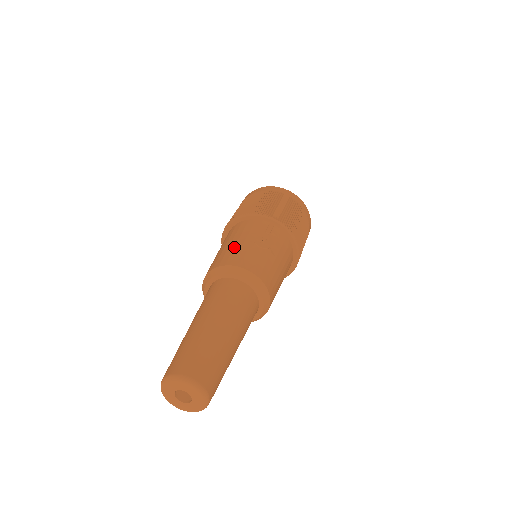
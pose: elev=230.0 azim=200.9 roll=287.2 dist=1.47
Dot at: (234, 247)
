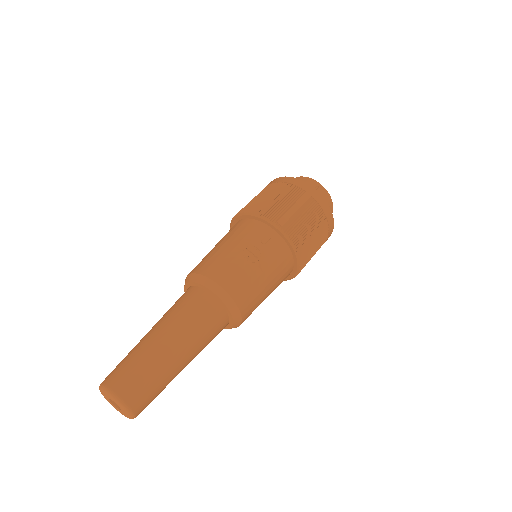
Dot at: (221, 253)
